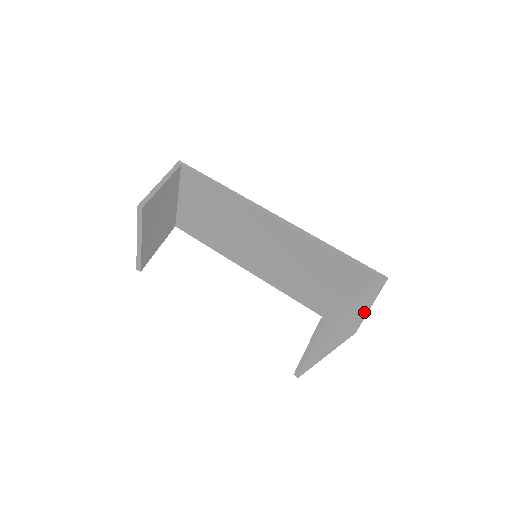
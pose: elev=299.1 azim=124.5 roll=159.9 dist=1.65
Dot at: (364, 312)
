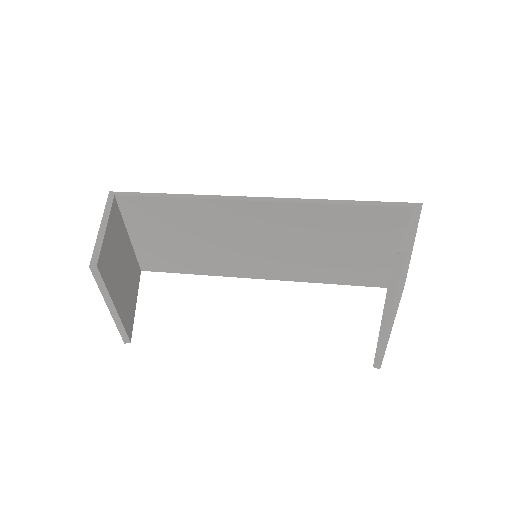
Dot at: (410, 256)
